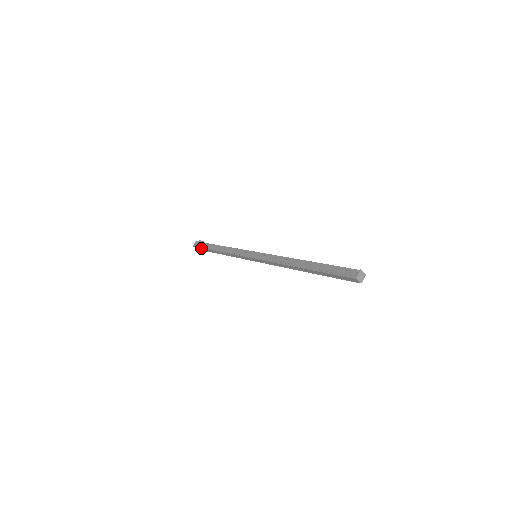
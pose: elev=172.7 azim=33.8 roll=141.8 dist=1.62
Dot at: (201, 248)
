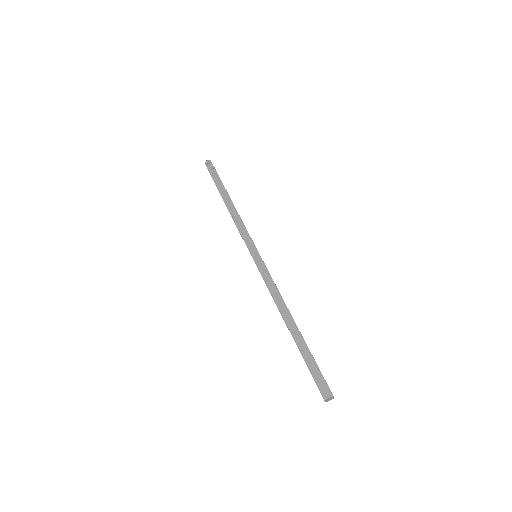
Dot at: occluded
